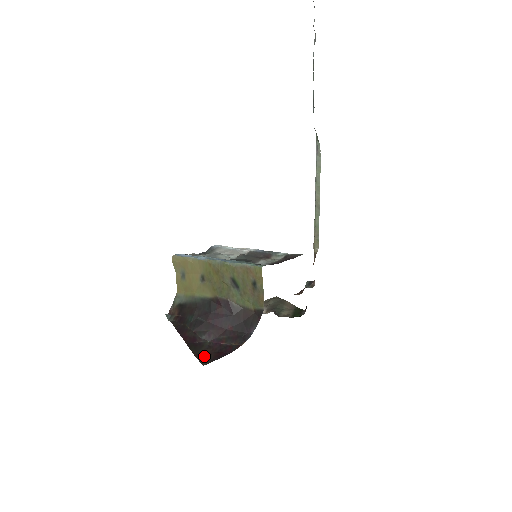
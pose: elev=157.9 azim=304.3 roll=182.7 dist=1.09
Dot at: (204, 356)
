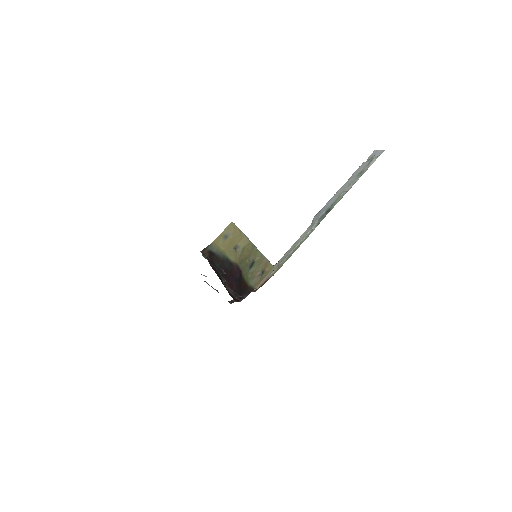
Dot at: occluded
